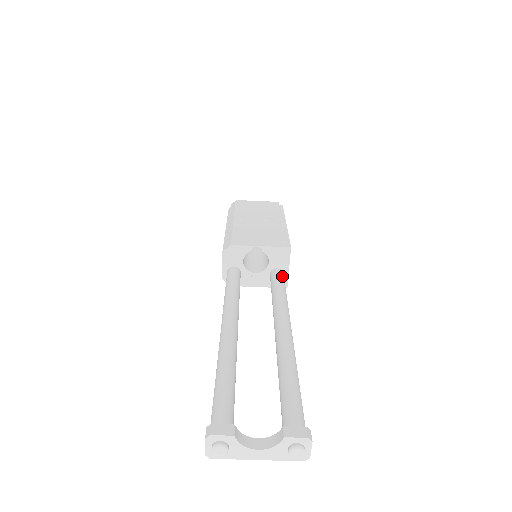
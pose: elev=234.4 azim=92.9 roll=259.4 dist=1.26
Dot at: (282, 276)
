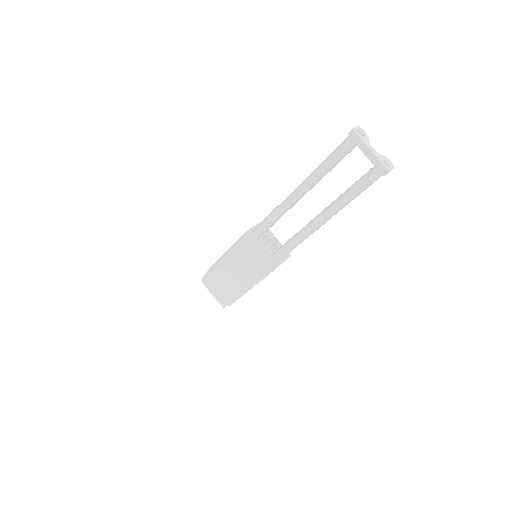
Dot at: occluded
